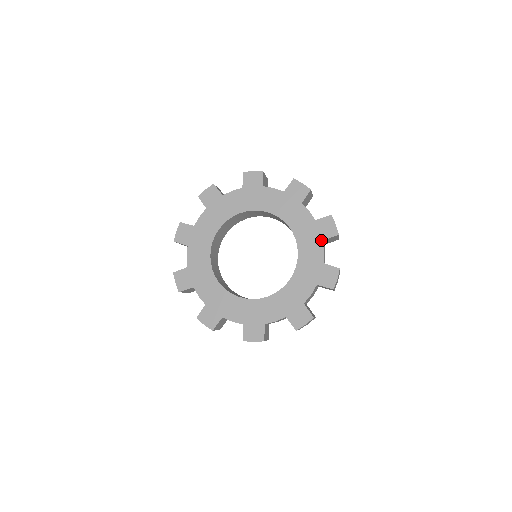
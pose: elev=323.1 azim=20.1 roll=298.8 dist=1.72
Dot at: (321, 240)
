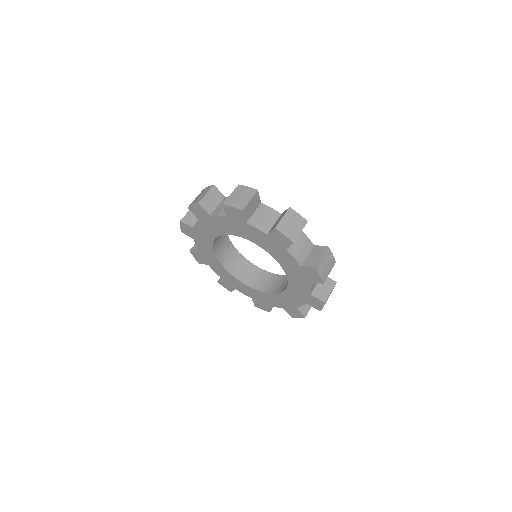
Dot at: (283, 308)
